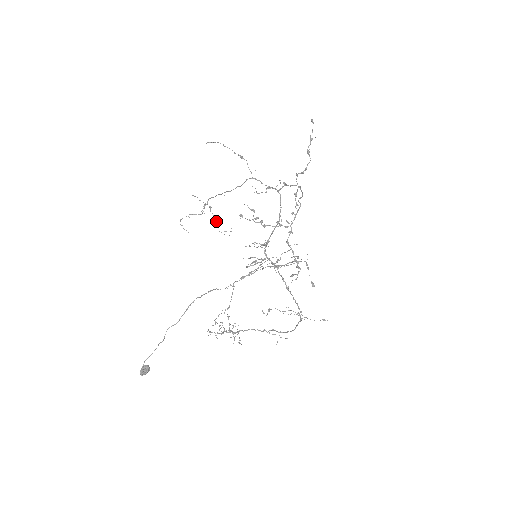
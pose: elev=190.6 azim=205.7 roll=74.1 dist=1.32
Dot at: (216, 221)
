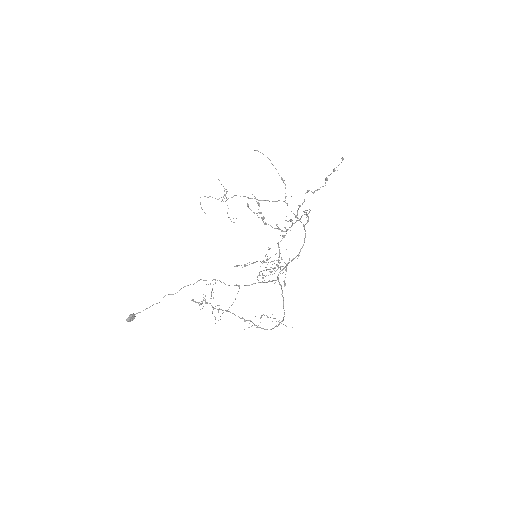
Dot at: occluded
